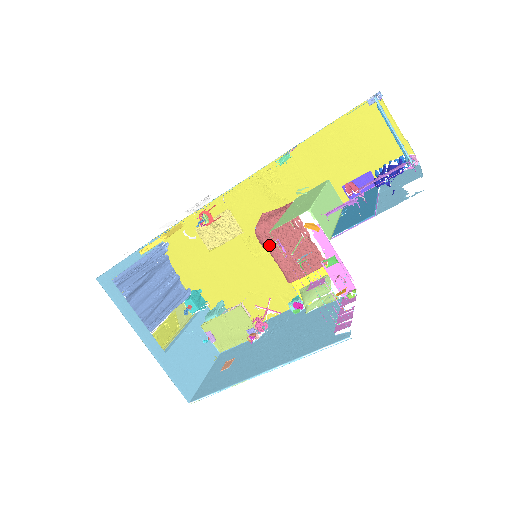
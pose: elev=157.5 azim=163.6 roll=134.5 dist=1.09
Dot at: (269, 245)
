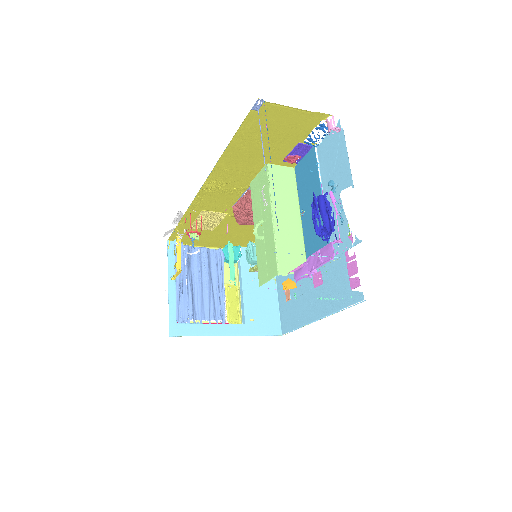
Dot at: occluded
